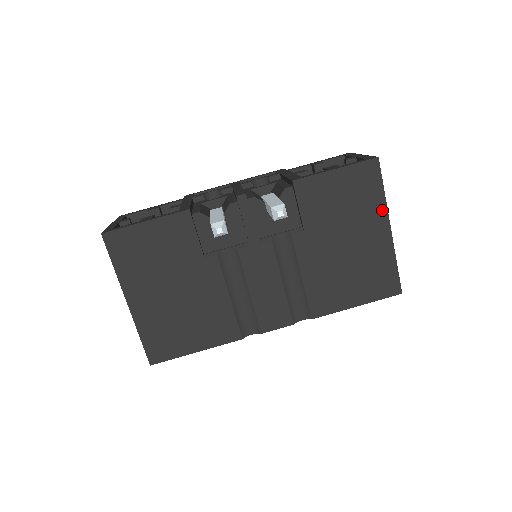
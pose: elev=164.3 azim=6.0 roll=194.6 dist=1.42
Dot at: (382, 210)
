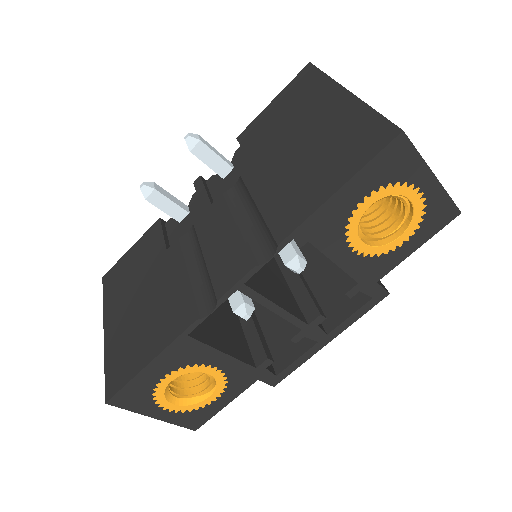
Dot at: (330, 87)
